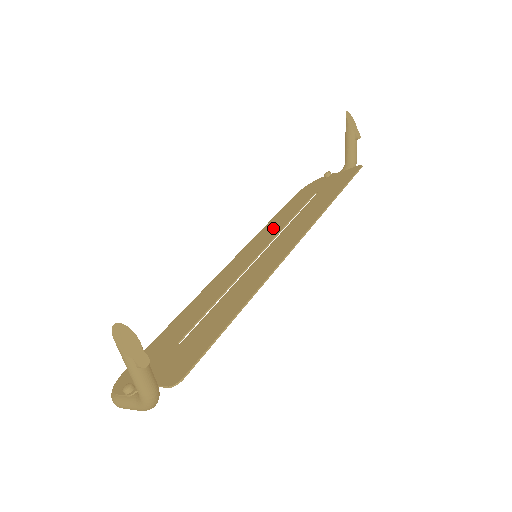
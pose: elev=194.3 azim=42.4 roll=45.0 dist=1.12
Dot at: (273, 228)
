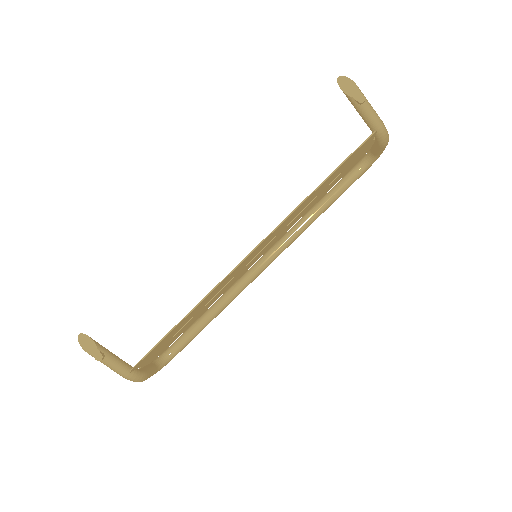
Dot at: occluded
